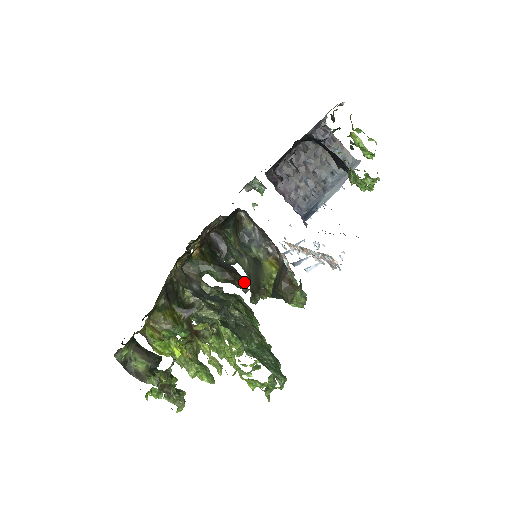
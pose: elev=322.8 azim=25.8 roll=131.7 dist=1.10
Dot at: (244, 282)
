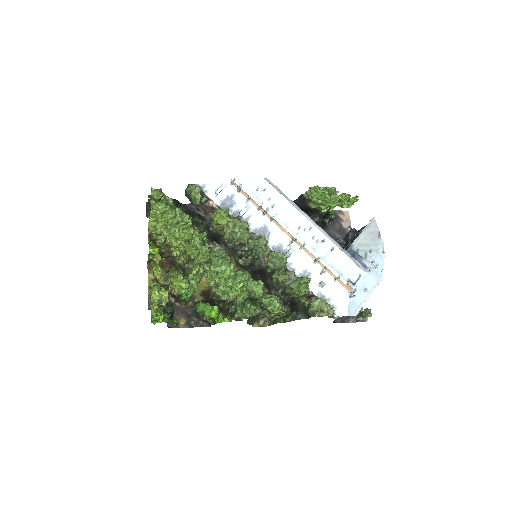
Dot at: (175, 205)
